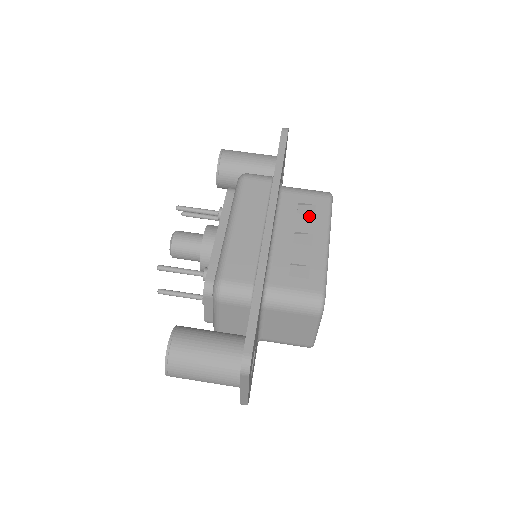
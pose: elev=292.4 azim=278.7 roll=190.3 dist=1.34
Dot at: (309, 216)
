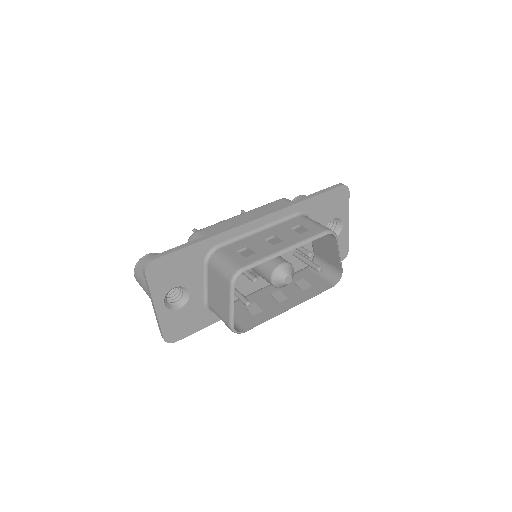
Dot at: (296, 232)
